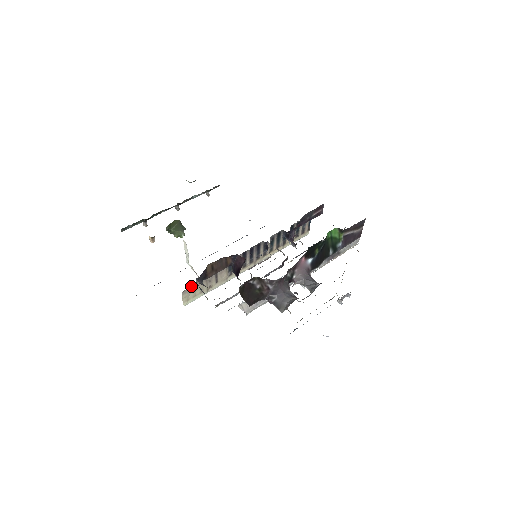
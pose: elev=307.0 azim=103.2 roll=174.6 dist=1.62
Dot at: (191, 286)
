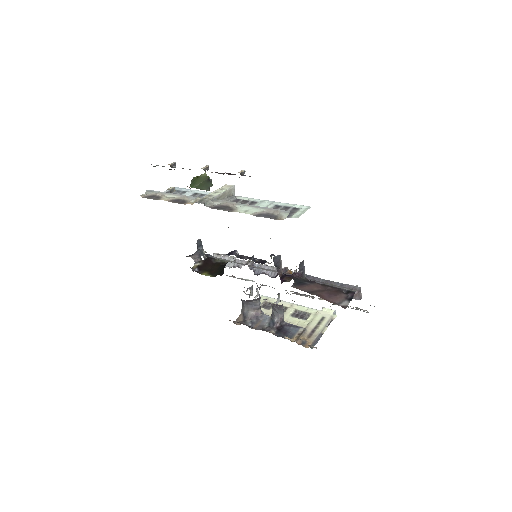
Dot at: occluded
